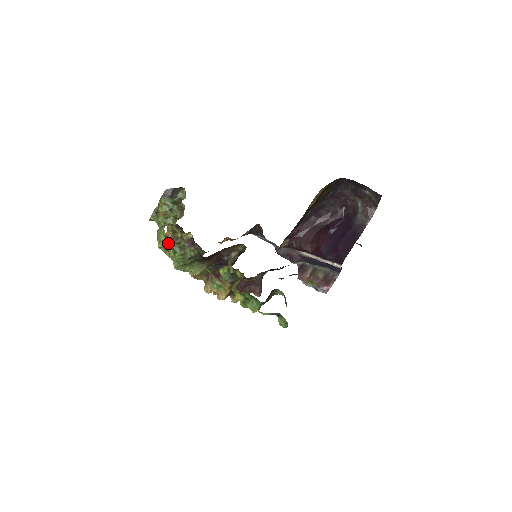
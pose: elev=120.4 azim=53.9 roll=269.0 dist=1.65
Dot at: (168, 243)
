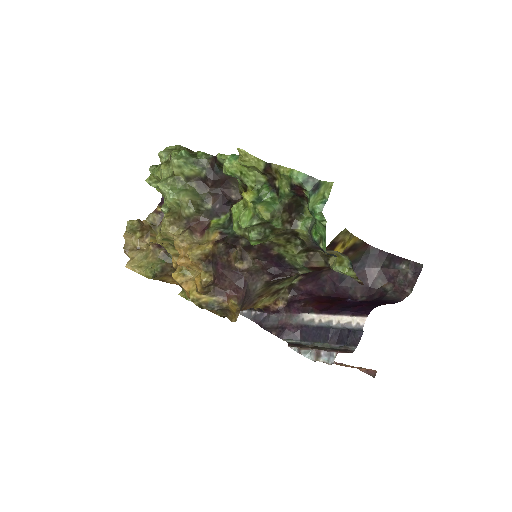
Dot at: occluded
